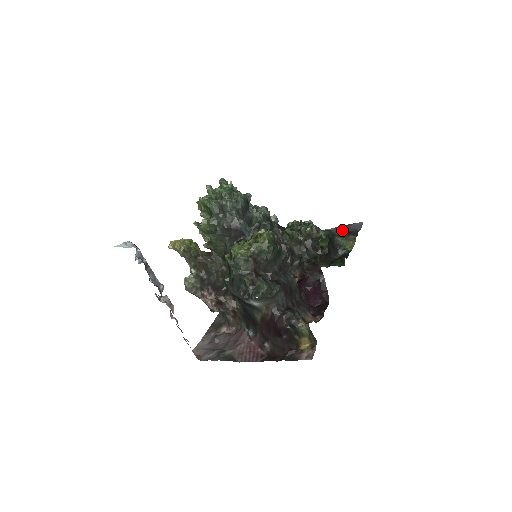
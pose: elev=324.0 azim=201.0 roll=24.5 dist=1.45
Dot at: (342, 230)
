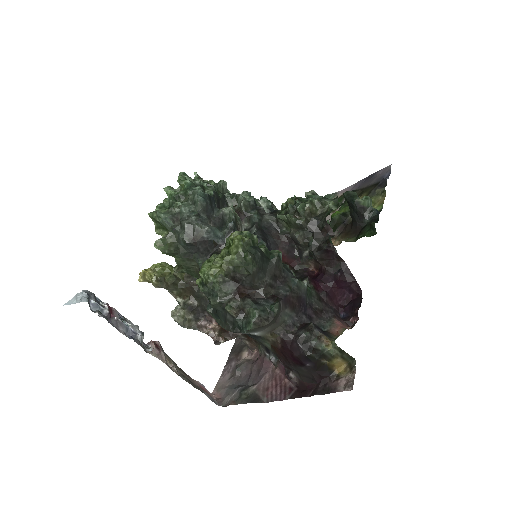
Dot at: (367, 183)
